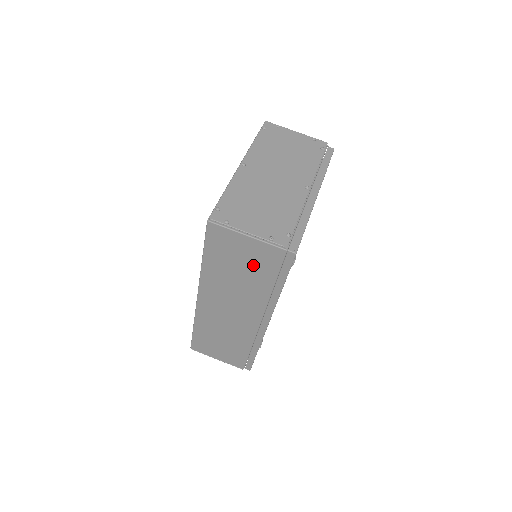
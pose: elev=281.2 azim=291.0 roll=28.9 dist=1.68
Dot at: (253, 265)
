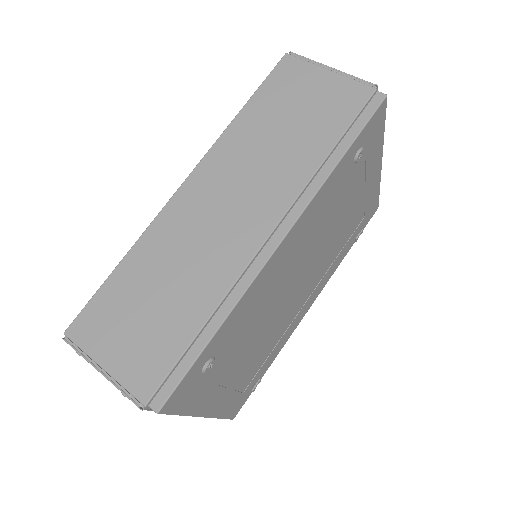
Dot at: (315, 114)
